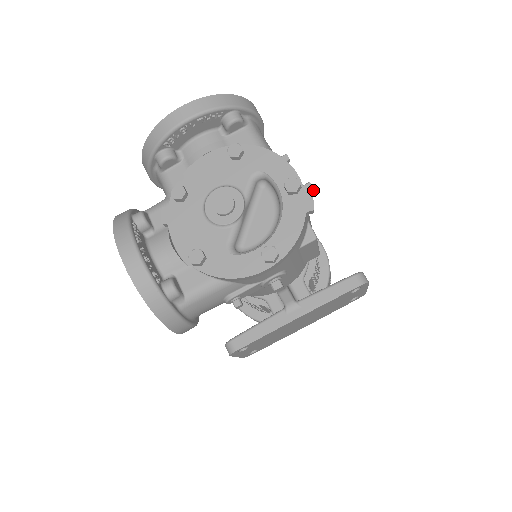
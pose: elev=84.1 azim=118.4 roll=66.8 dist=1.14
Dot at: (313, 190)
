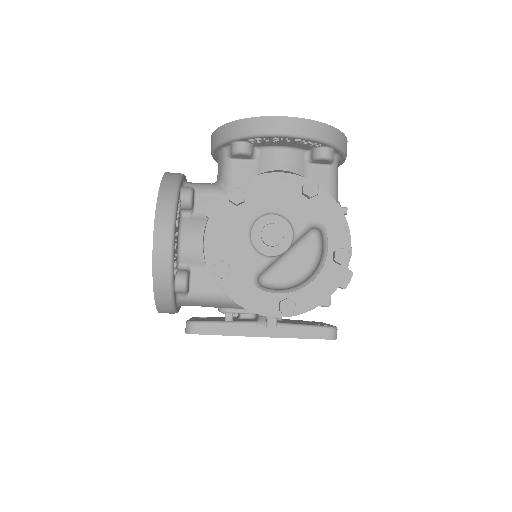
Dot at: (350, 257)
